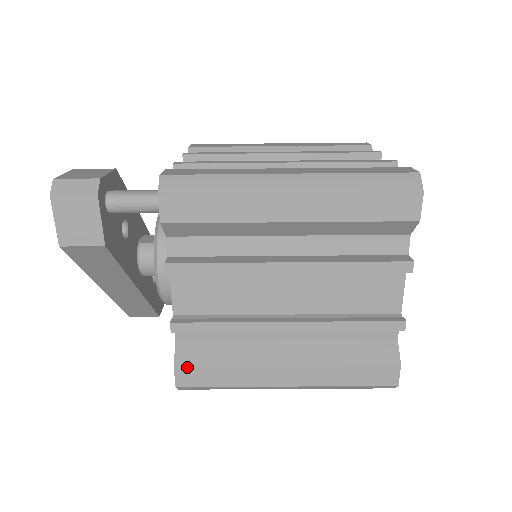
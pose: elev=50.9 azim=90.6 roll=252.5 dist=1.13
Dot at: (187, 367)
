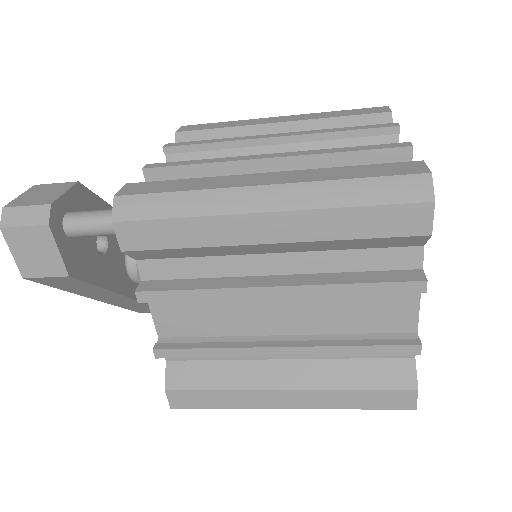
Dot at: (178, 390)
